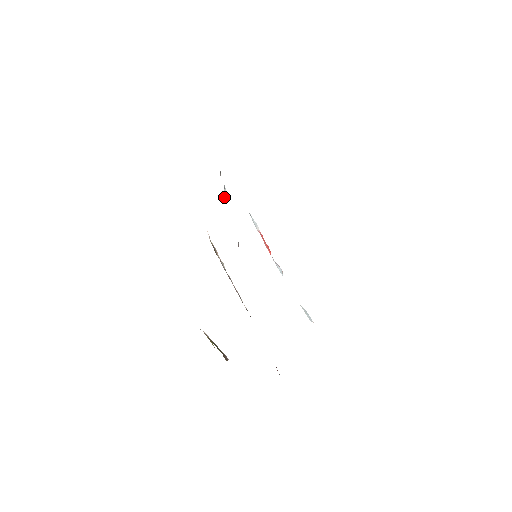
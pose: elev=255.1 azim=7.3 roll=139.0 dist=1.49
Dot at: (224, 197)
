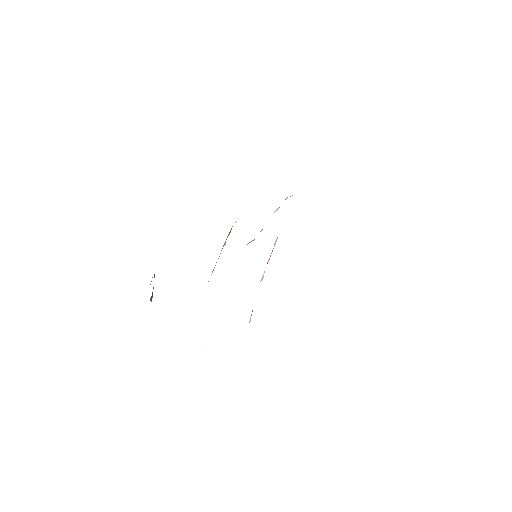
Dot at: occluded
